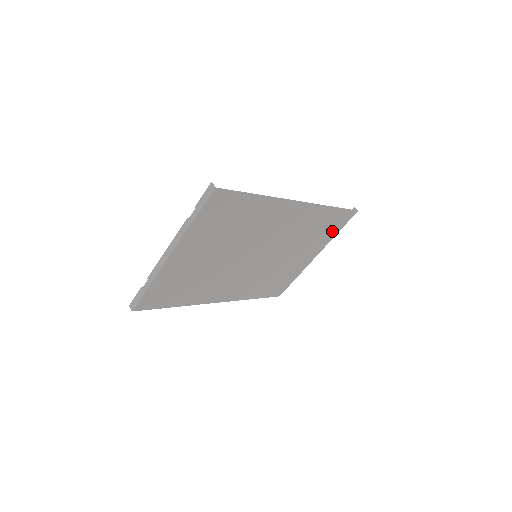
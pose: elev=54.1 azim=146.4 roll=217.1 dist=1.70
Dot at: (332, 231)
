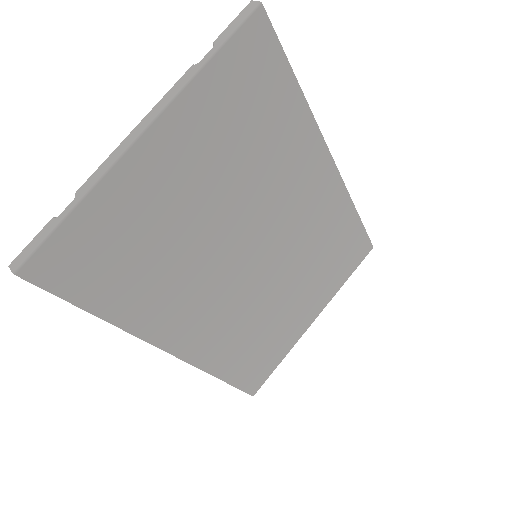
Dot at: (342, 271)
